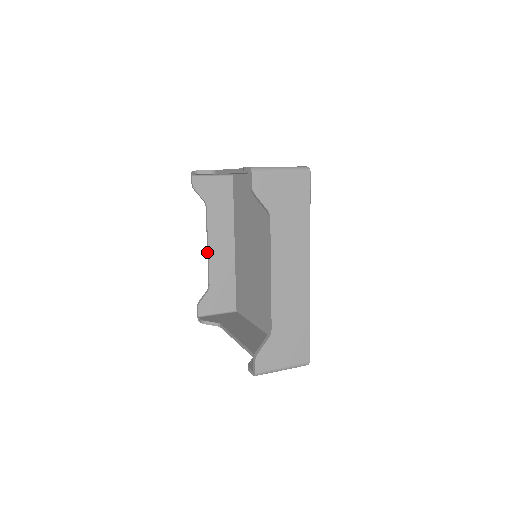
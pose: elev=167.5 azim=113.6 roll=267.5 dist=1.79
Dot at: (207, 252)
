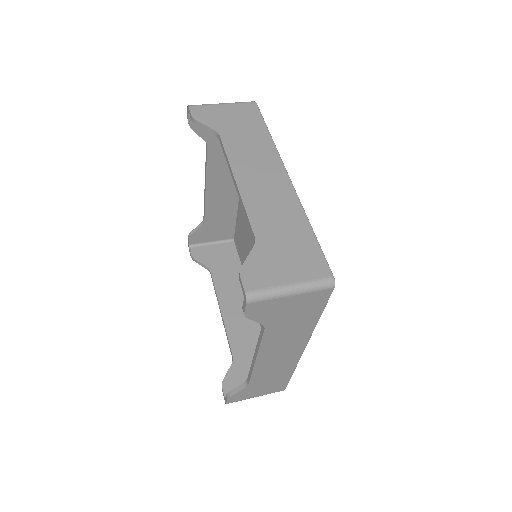
Dot at: (204, 190)
